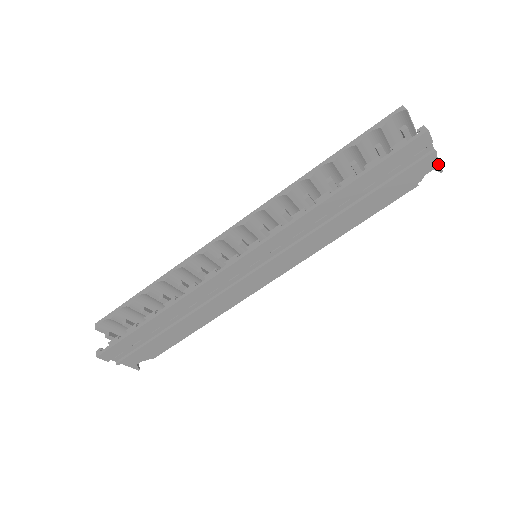
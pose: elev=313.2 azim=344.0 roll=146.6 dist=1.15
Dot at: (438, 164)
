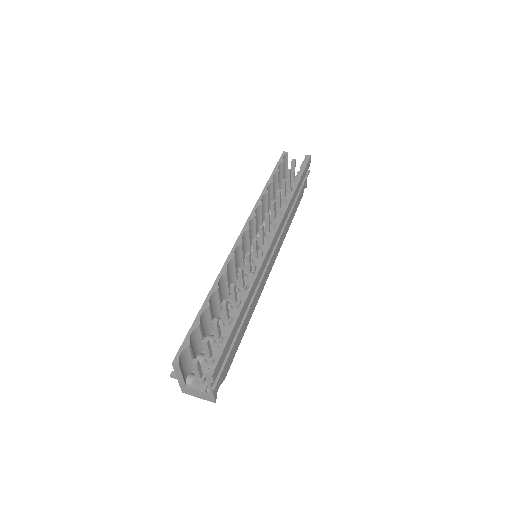
Dot at: occluded
